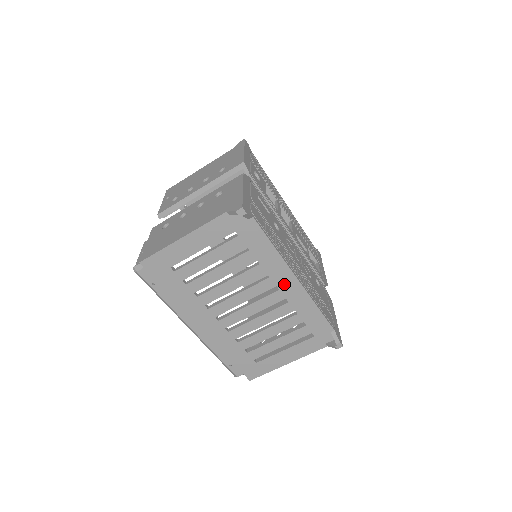
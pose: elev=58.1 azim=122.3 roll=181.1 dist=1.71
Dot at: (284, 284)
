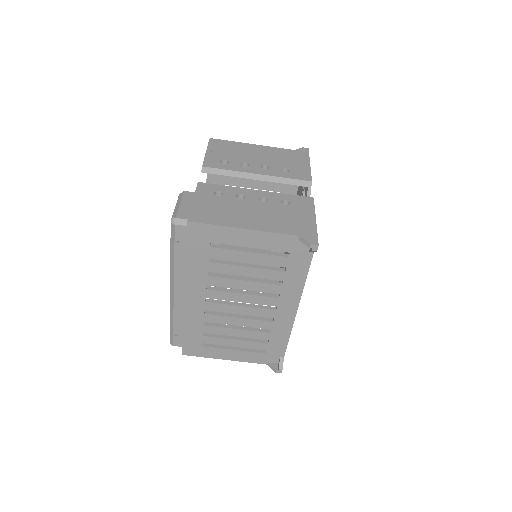
Dot at: (284, 309)
